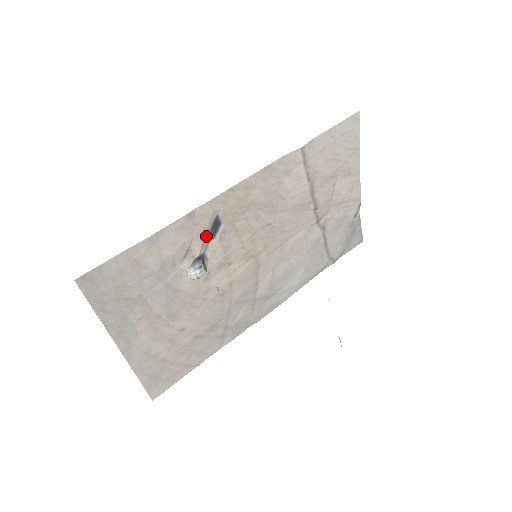
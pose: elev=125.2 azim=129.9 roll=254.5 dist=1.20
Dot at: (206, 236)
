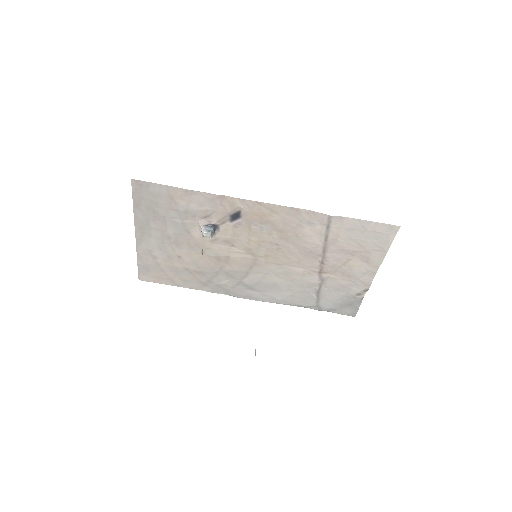
Dot at: (226, 217)
